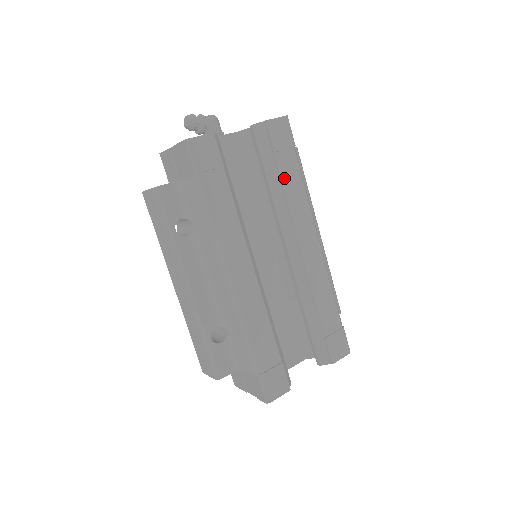
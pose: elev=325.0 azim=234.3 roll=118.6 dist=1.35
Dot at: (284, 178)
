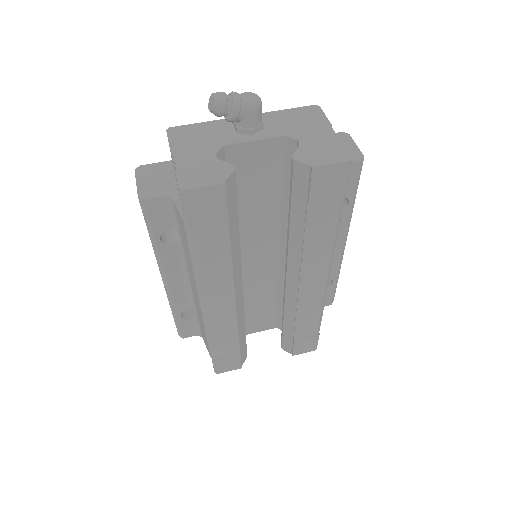
Dot at: (311, 226)
